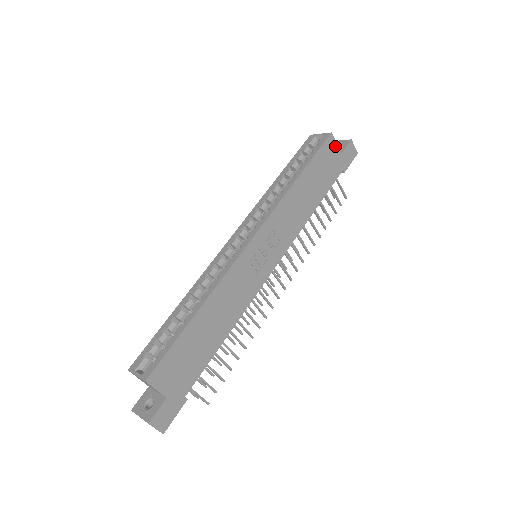
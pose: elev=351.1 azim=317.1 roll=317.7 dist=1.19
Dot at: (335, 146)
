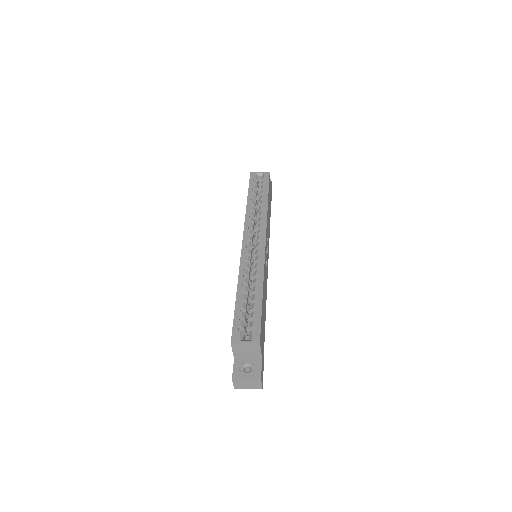
Dot at: occluded
